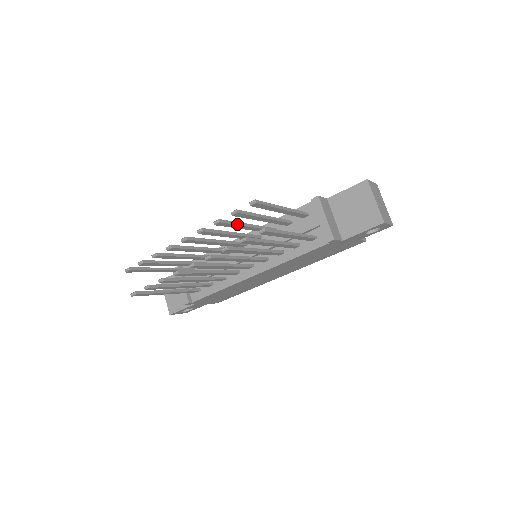
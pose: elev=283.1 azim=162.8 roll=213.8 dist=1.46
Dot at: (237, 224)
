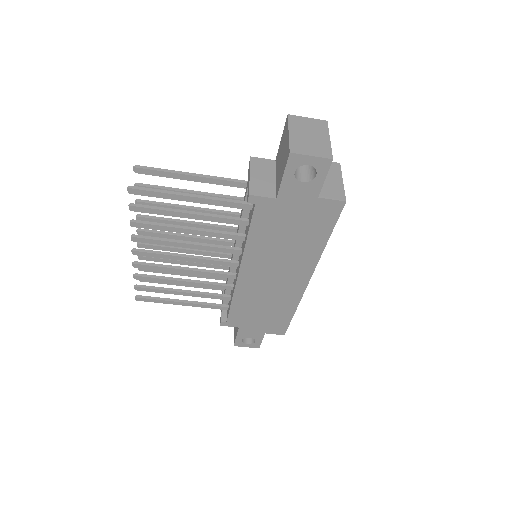
Dot at: (167, 205)
